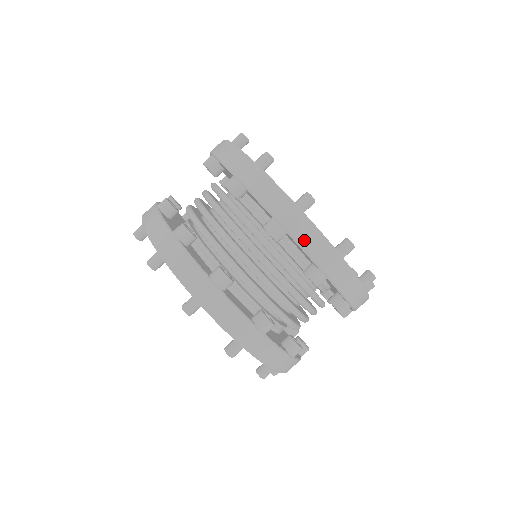
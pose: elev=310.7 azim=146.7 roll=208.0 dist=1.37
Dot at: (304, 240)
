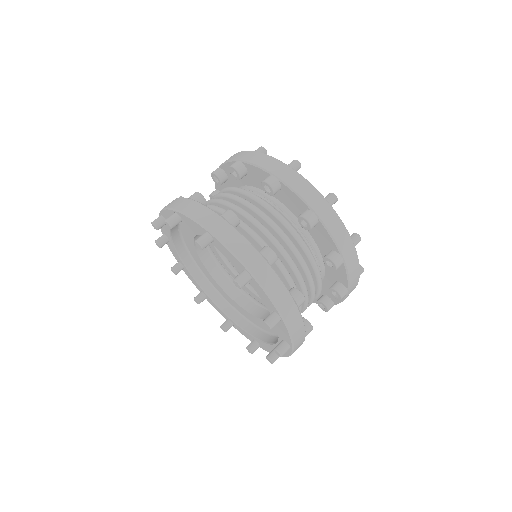
Dot at: (351, 271)
